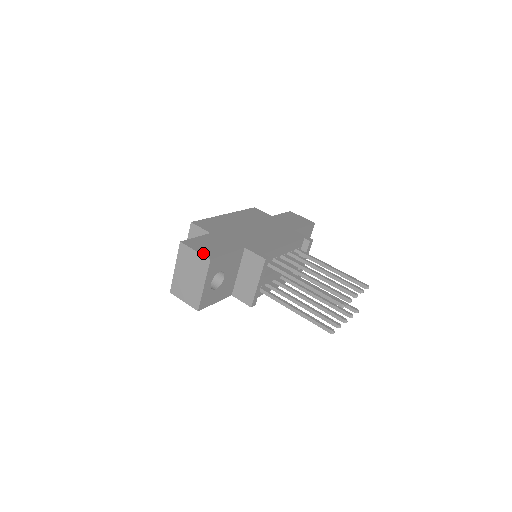
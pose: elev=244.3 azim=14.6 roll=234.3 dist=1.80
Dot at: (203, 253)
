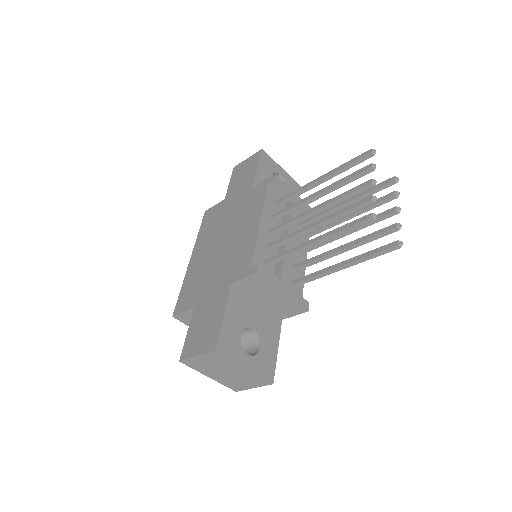
Dot at: (204, 350)
